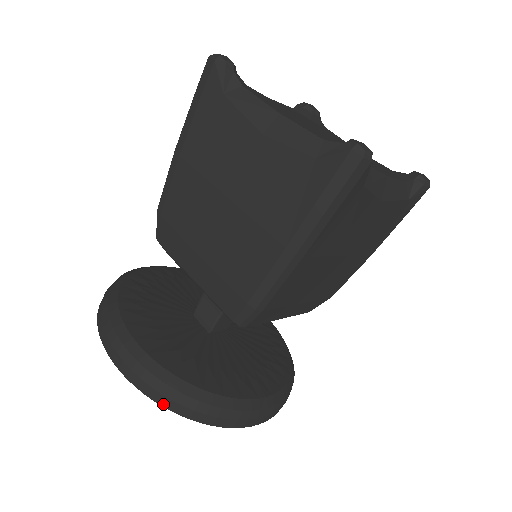
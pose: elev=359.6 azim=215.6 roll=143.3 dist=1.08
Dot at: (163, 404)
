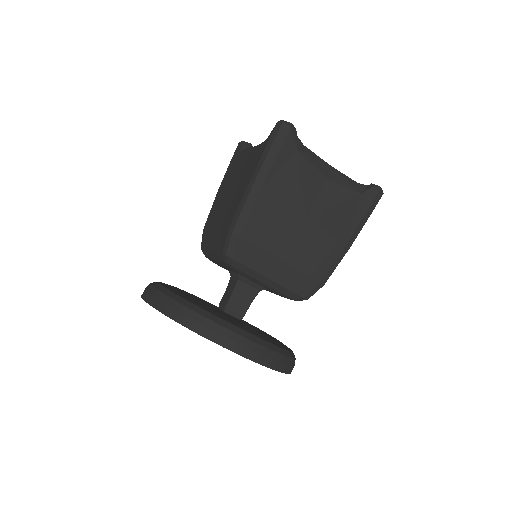
Dot at: (279, 370)
